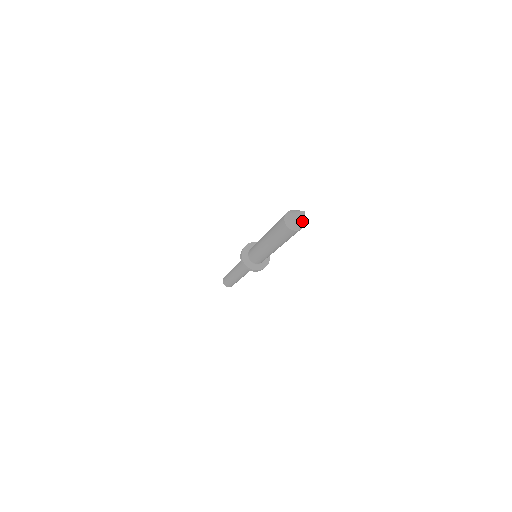
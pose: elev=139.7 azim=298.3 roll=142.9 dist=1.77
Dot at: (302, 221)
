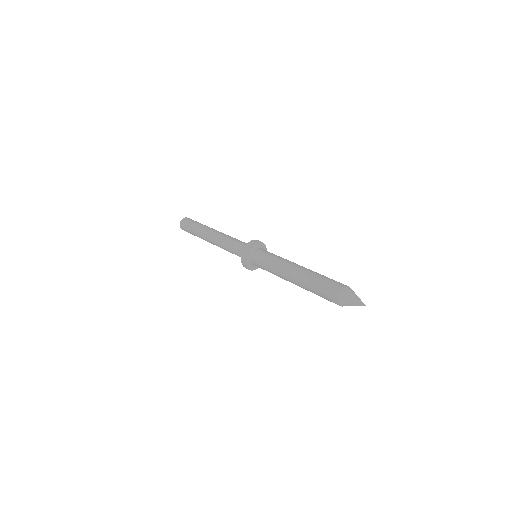
Dot at: occluded
